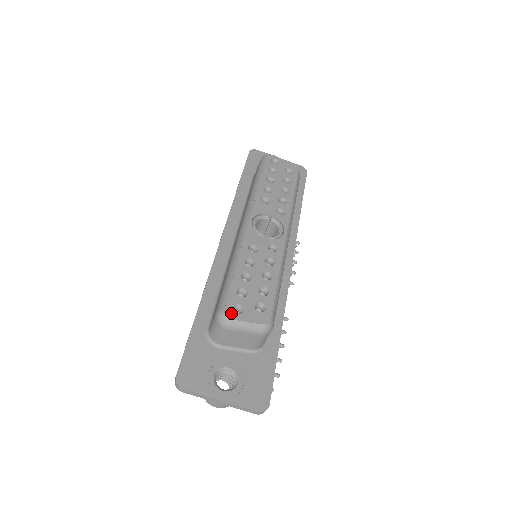
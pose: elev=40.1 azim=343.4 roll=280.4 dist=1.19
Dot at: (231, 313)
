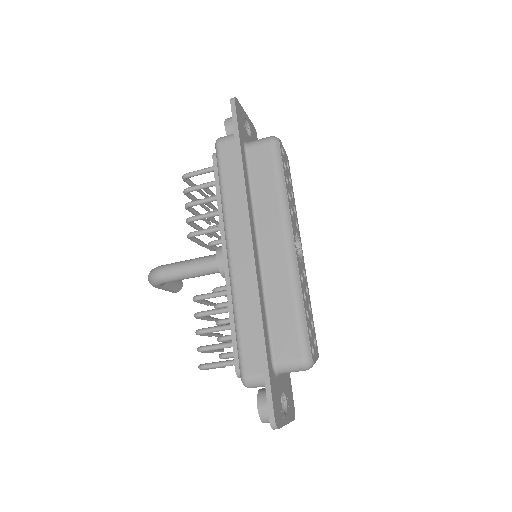
Dot at: (313, 358)
